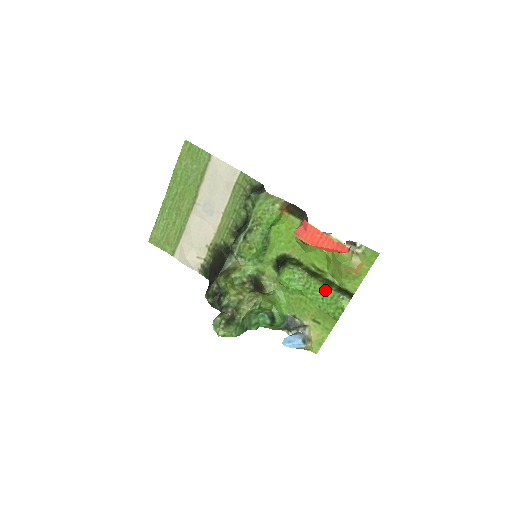
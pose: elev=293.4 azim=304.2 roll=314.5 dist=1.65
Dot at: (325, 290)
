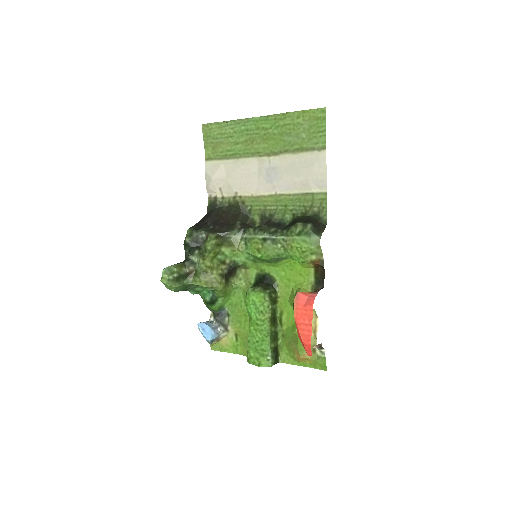
Dot at: (266, 340)
